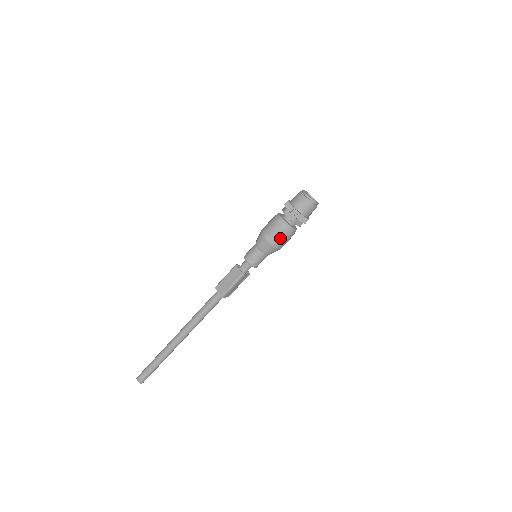
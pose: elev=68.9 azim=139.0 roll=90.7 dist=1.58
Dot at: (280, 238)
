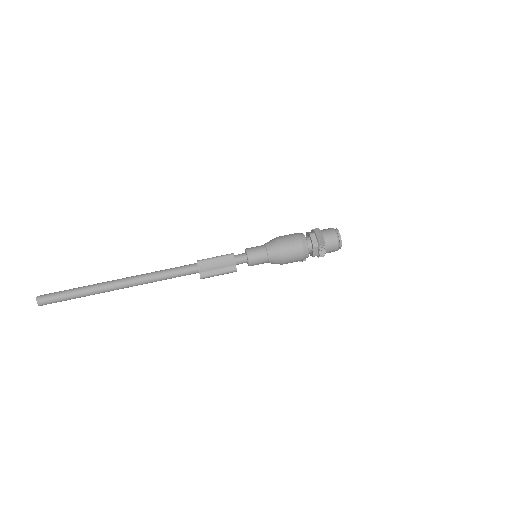
Dot at: (290, 239)
